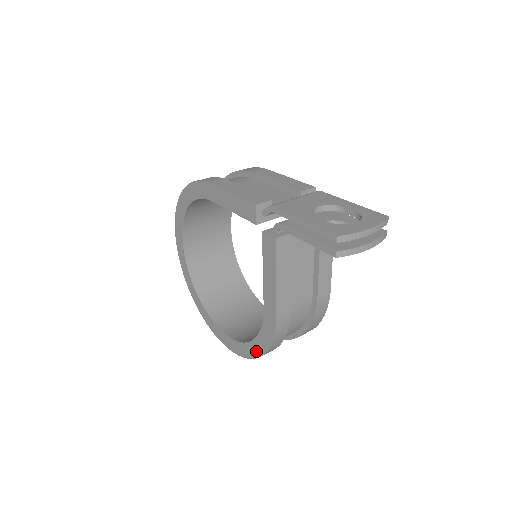
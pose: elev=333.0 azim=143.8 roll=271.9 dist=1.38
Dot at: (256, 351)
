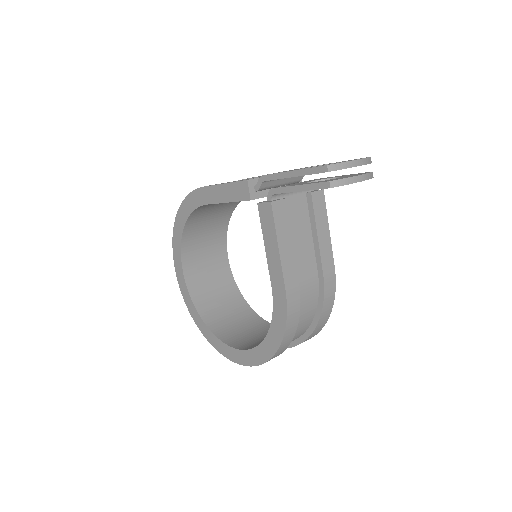
Dot at: (272, 346)
